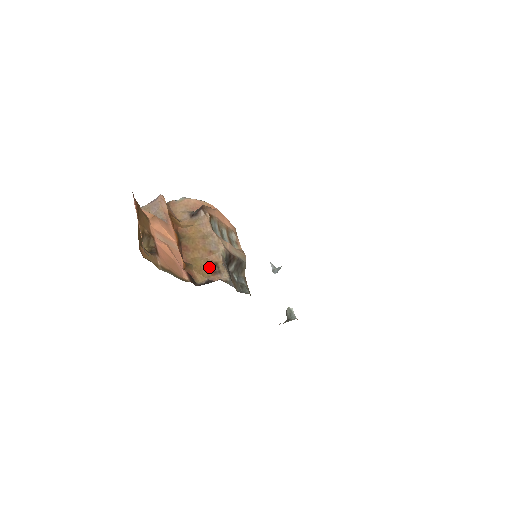
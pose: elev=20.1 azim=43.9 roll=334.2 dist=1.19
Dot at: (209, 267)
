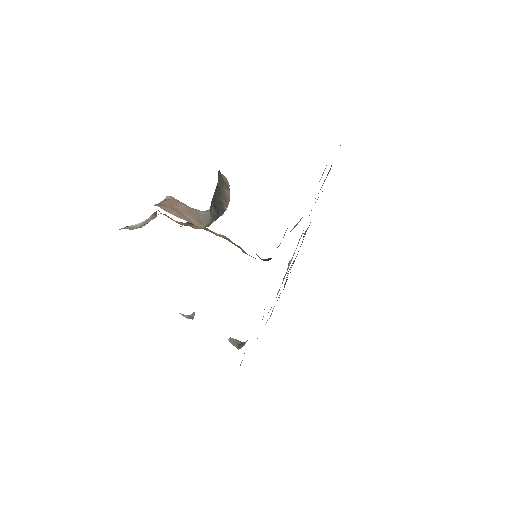
Dot at: occluded
